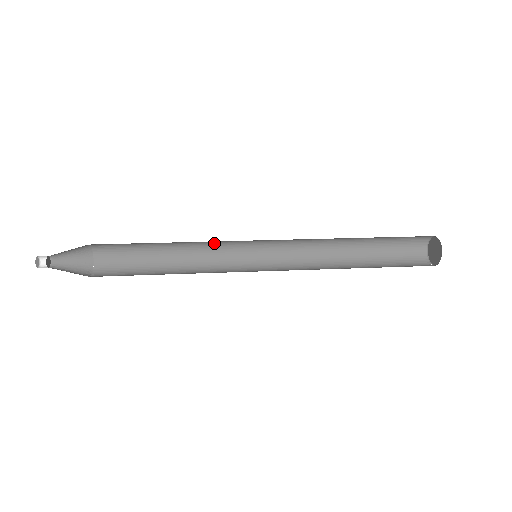
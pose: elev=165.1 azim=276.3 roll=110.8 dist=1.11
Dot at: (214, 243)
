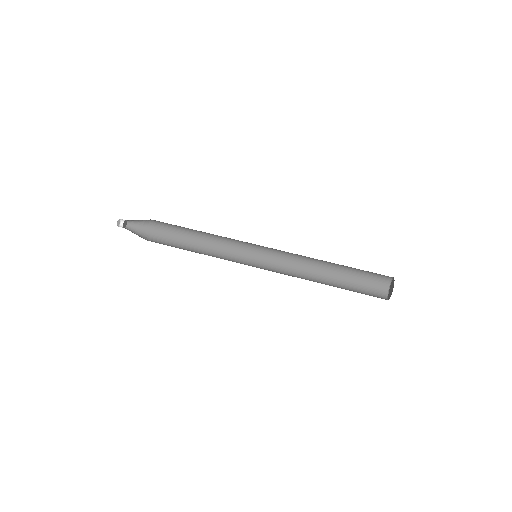
Dot at: (231, 239)
